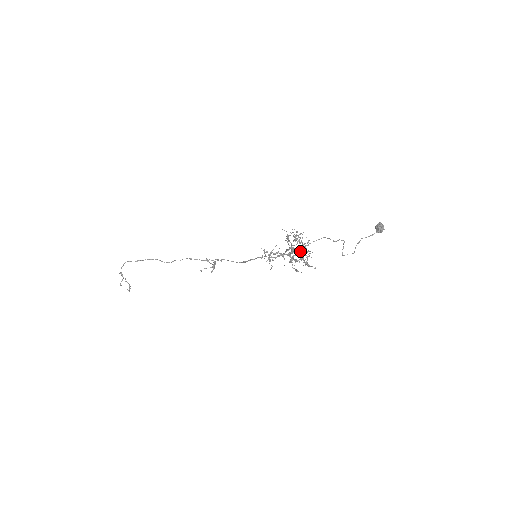
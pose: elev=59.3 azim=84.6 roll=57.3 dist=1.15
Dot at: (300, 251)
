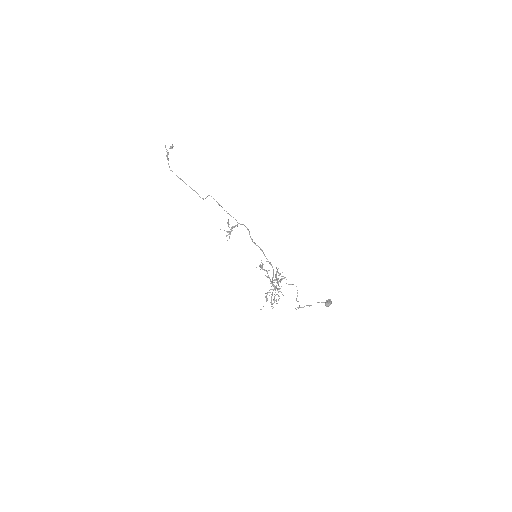
Dot at: occluded
